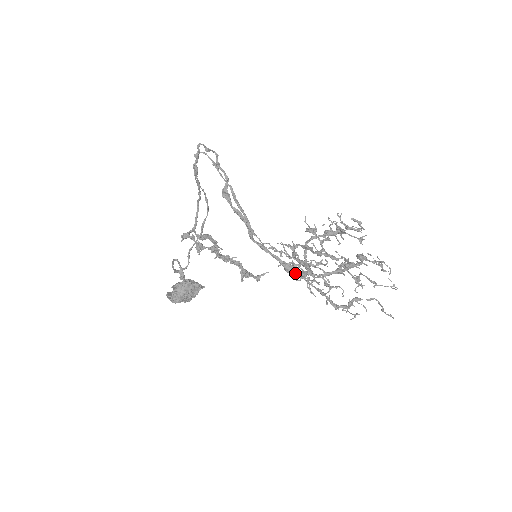
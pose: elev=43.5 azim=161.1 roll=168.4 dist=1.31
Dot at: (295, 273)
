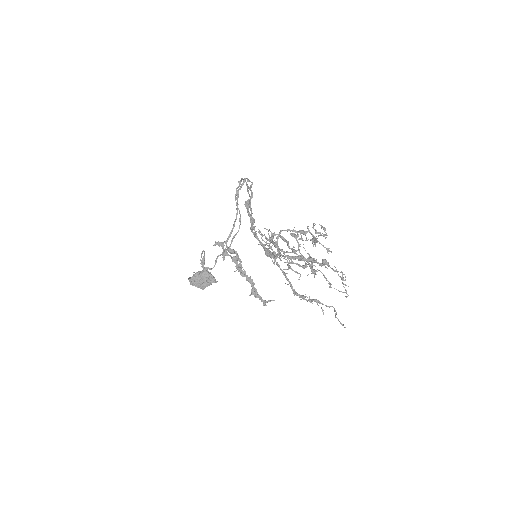
Dot at: (265, 244)
